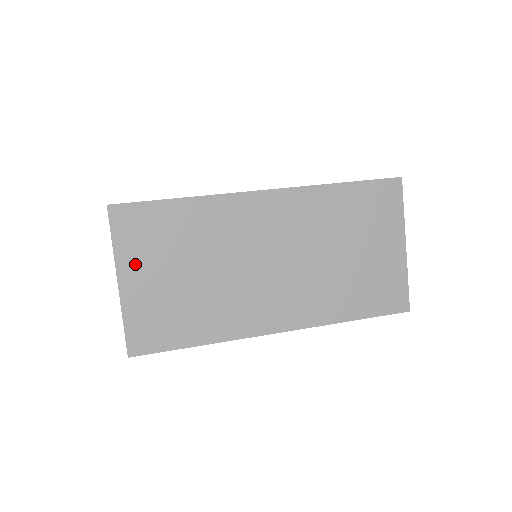
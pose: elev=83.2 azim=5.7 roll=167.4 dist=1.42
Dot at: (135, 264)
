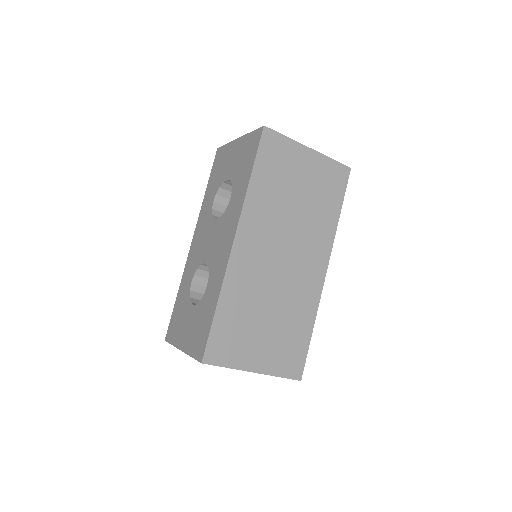
Dot at: (247, 356)
